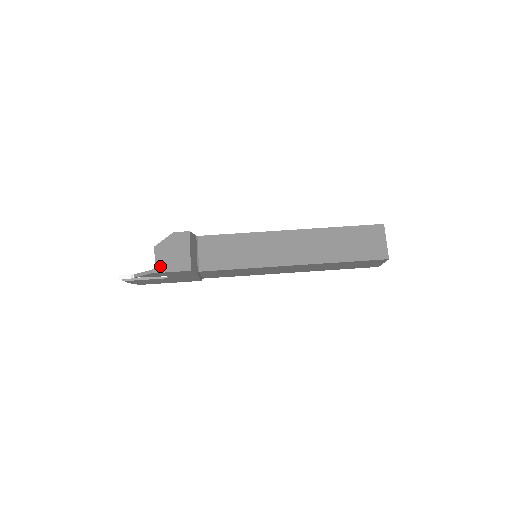
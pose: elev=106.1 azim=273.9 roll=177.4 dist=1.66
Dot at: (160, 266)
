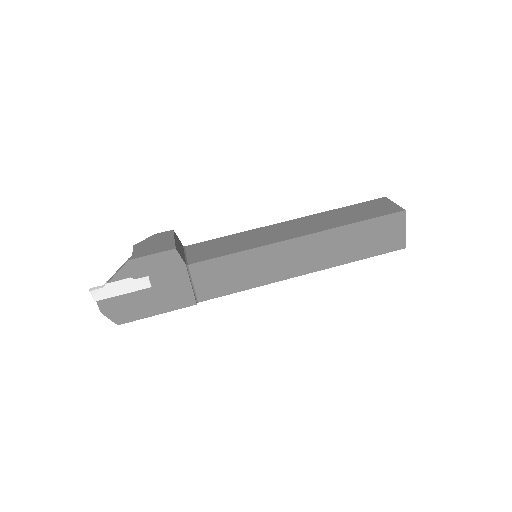
Dot at: (139, 254)
